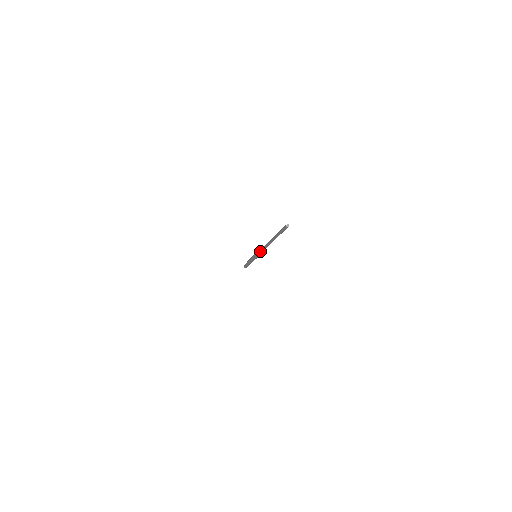
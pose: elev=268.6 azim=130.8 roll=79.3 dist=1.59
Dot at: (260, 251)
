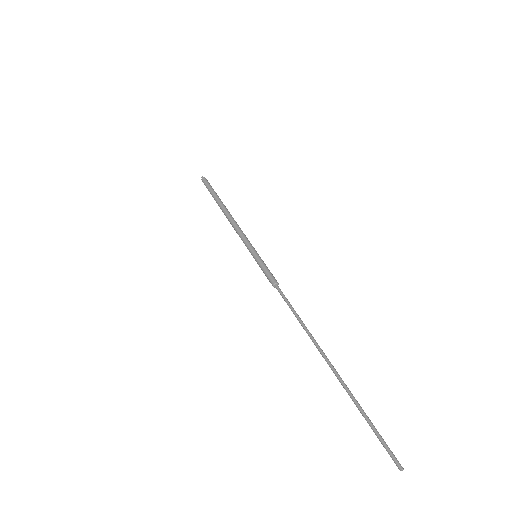
Dot at: (280, 294)
